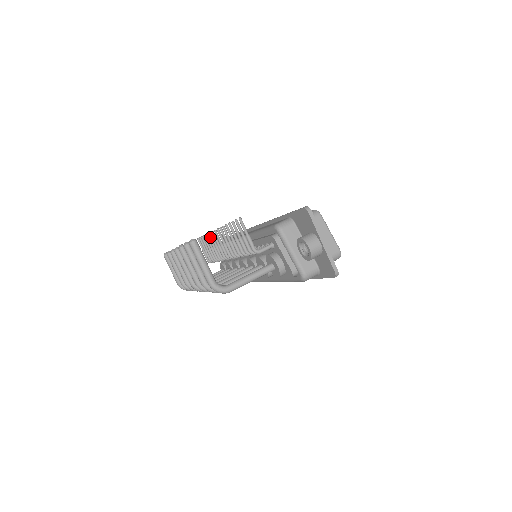
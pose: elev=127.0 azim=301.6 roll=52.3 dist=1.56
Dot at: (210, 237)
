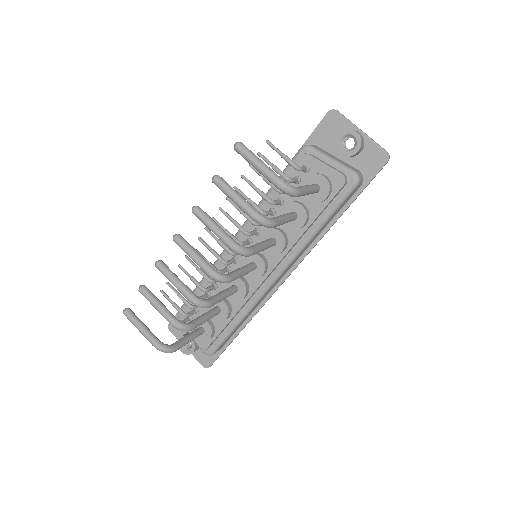
Dot at: (190, 259)
